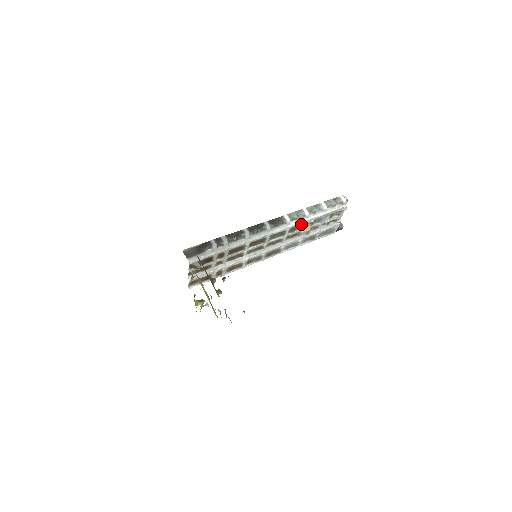
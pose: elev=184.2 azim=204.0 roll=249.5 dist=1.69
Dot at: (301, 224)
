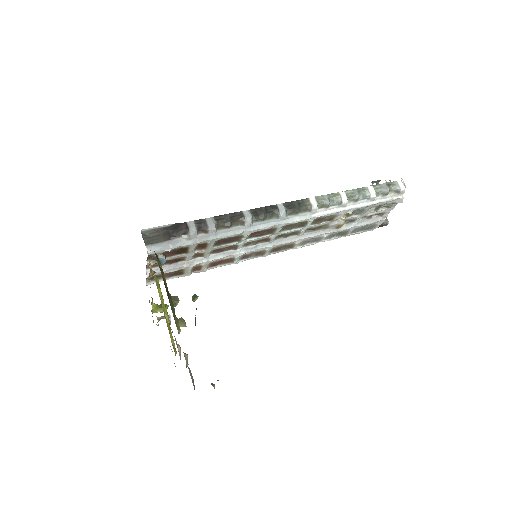
Dot at: (332, 214)
